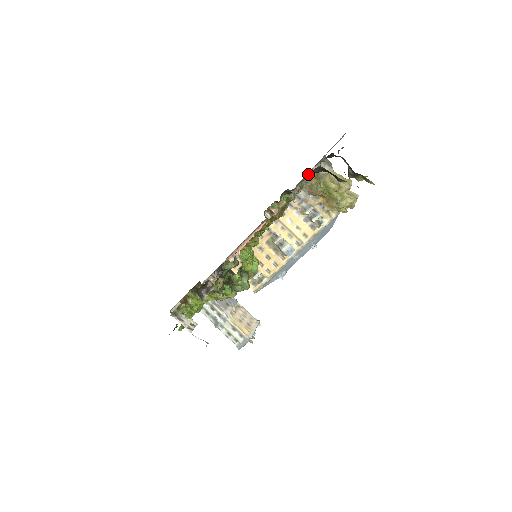
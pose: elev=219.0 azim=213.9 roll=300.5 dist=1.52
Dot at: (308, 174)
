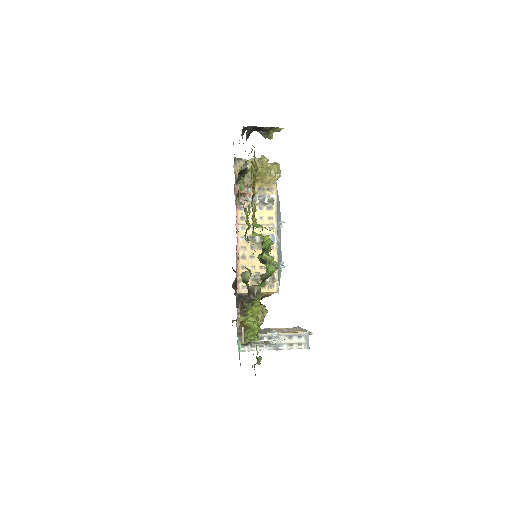
Dot at: occluded
